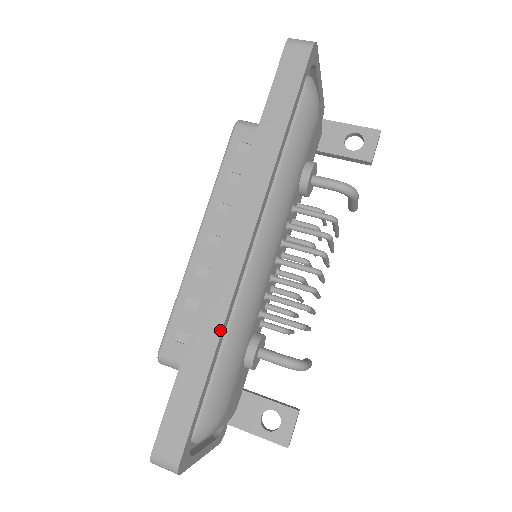
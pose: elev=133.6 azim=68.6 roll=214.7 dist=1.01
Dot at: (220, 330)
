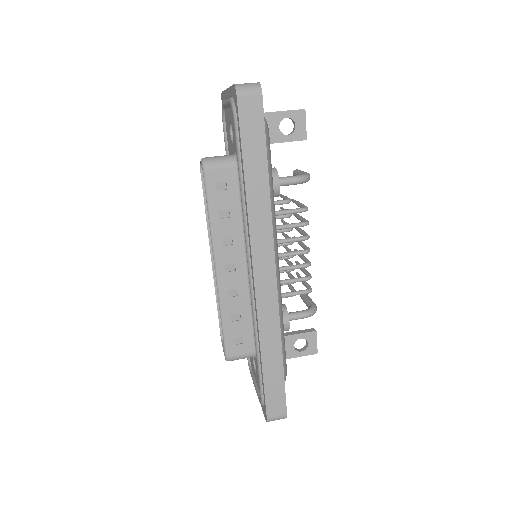
Dot at: (279, 334)
